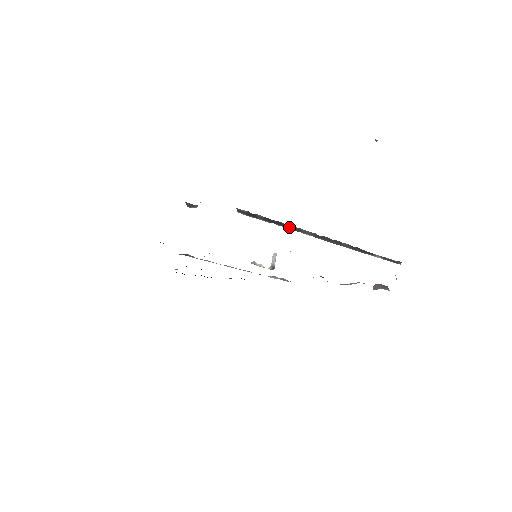
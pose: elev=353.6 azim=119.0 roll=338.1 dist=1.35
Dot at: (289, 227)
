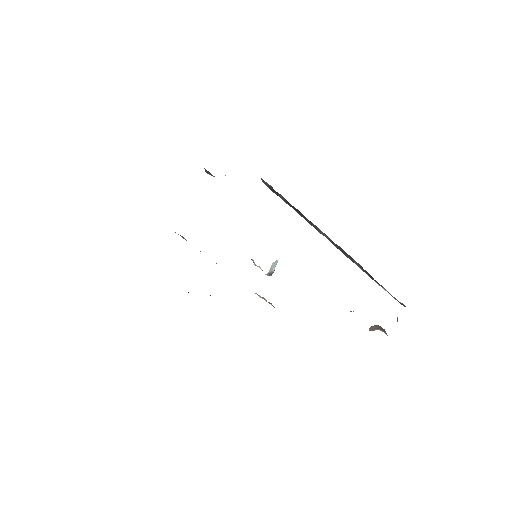
Dot at: (307, 220)
